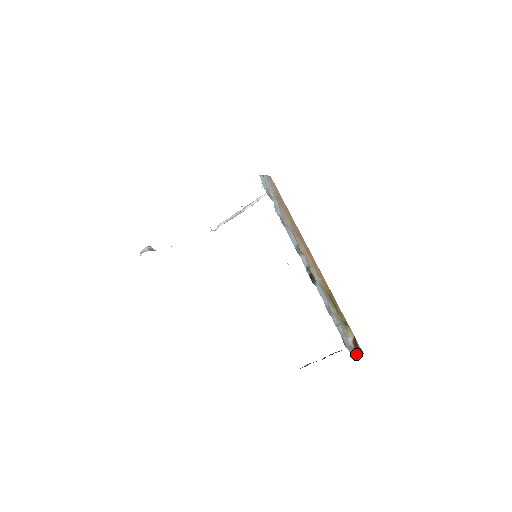
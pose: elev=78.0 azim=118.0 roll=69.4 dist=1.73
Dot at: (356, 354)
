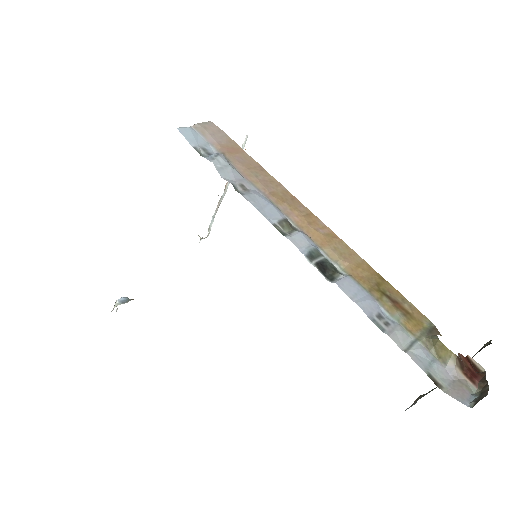
Dot at: (472, 396)
